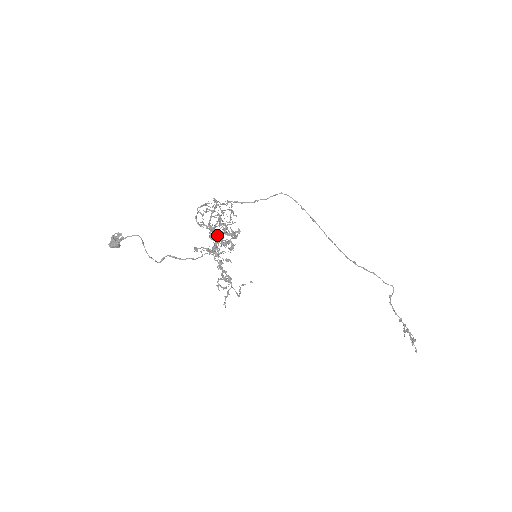
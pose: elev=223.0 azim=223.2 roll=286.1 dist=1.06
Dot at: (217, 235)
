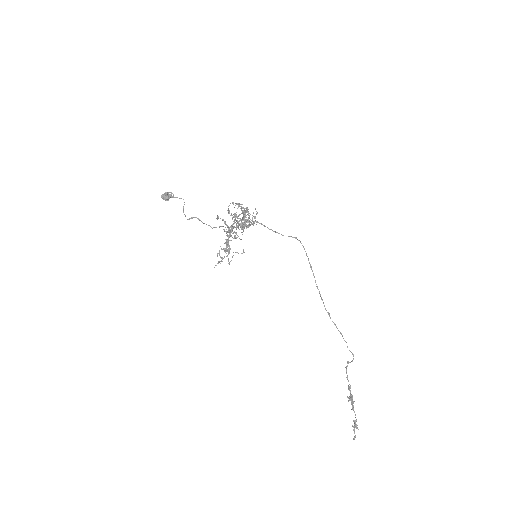
Dot at: occluded
